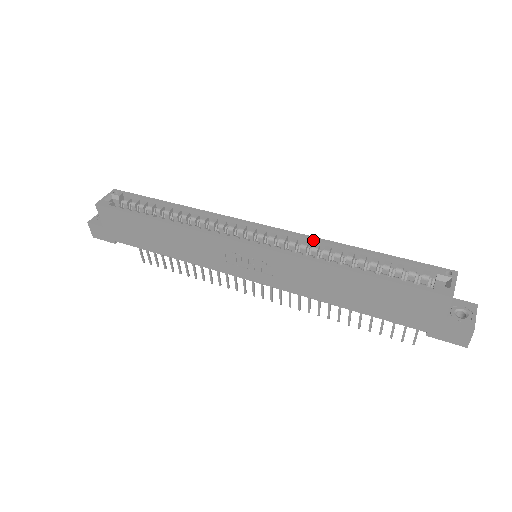
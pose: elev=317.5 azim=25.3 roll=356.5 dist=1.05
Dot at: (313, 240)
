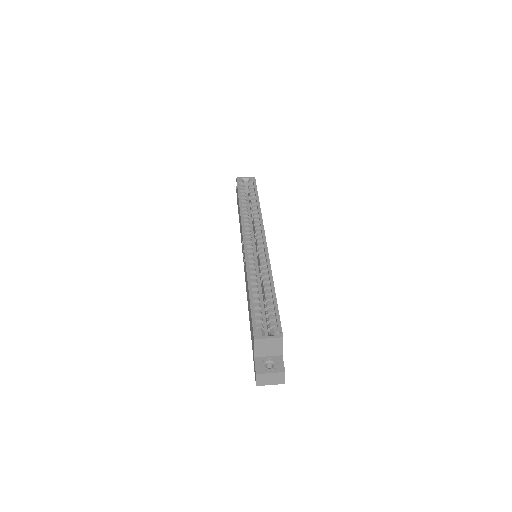
Dot at: (267, 264)
